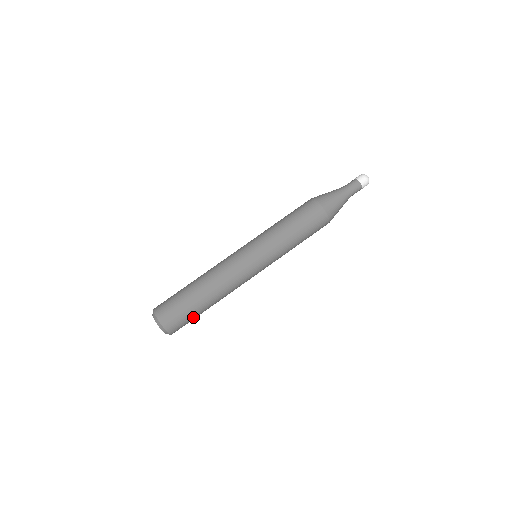
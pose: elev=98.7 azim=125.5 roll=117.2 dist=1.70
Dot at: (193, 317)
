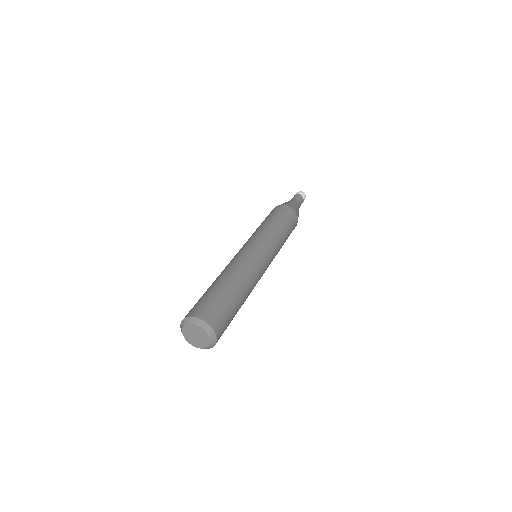
Dot at: (224, 302)
